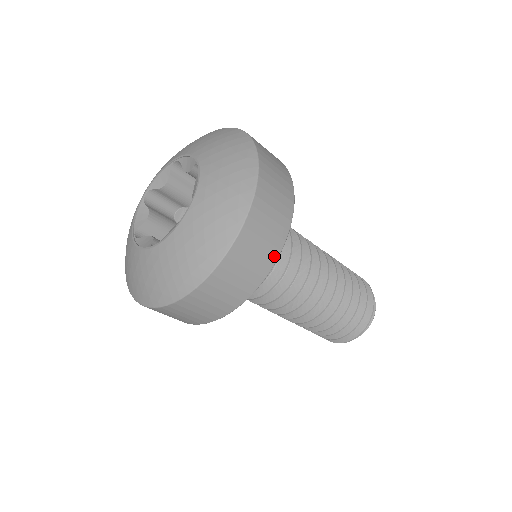
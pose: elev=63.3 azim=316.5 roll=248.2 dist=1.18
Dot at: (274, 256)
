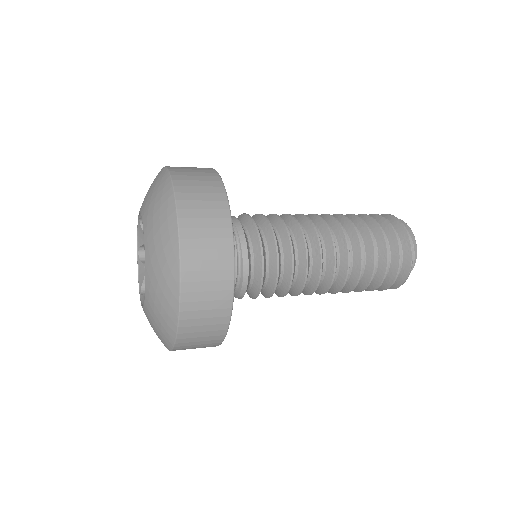
Dot at: (217, 180)
